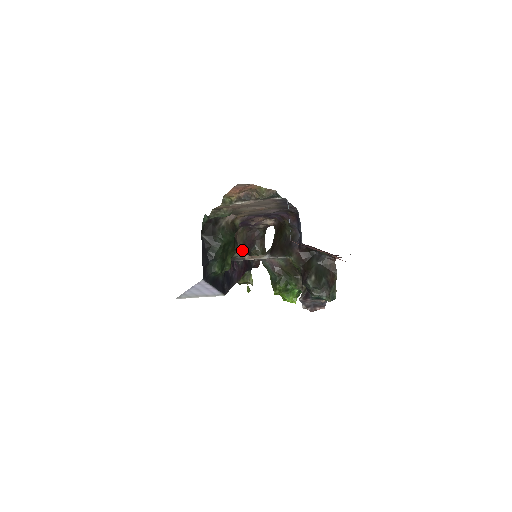
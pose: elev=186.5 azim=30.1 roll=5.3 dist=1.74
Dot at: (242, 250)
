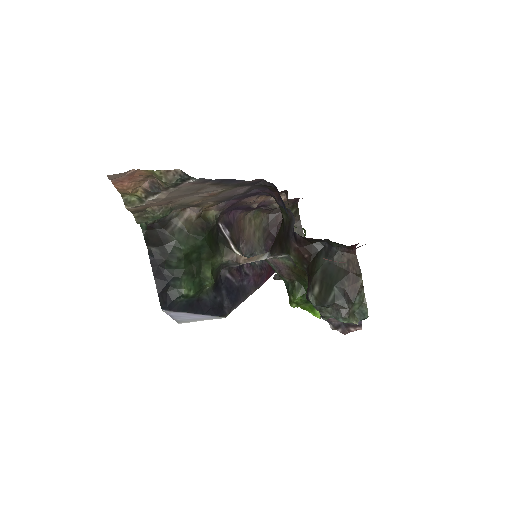
Dot at: (261, 242)
